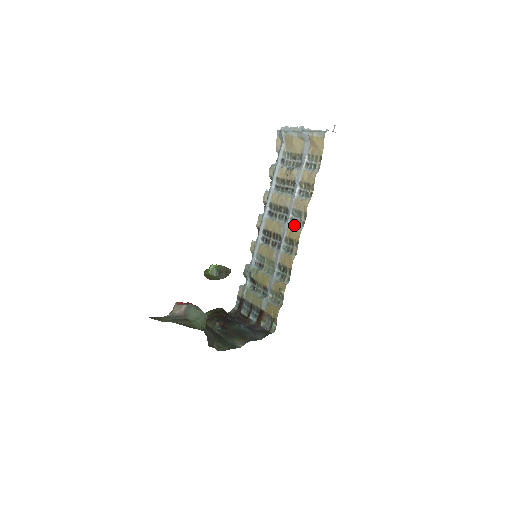
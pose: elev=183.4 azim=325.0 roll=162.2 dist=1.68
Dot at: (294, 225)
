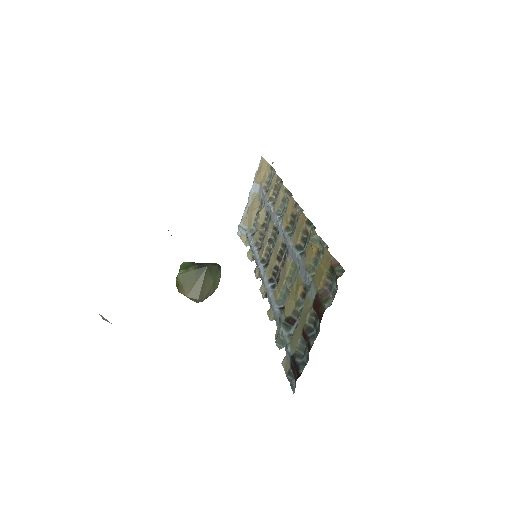
Dot at: occluded
